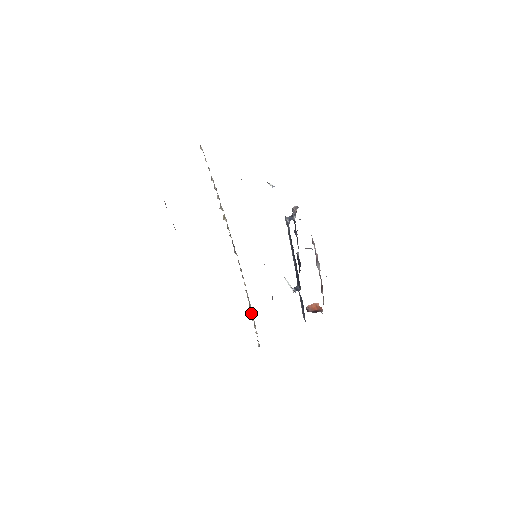
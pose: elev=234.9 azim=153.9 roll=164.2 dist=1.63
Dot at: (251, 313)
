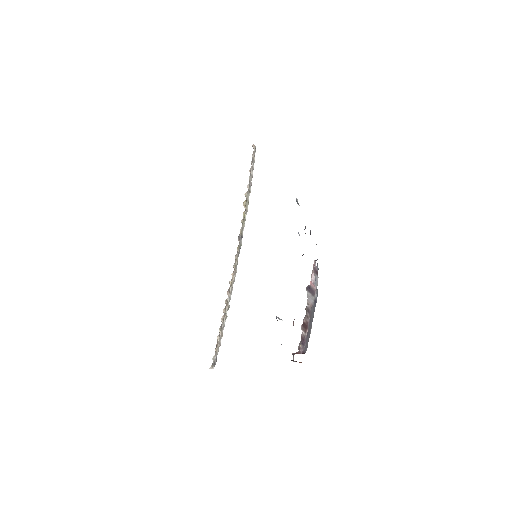
Dot at: (224, 312)
